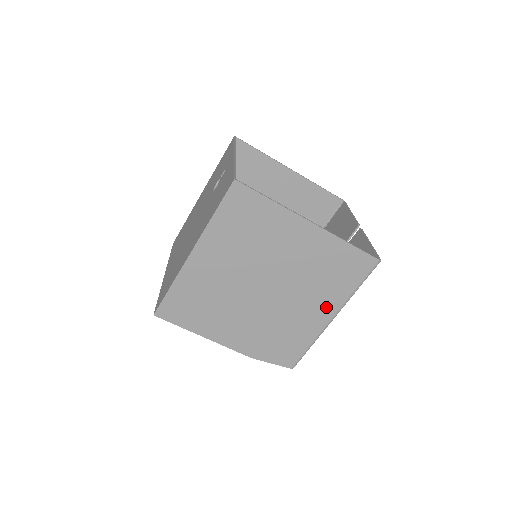
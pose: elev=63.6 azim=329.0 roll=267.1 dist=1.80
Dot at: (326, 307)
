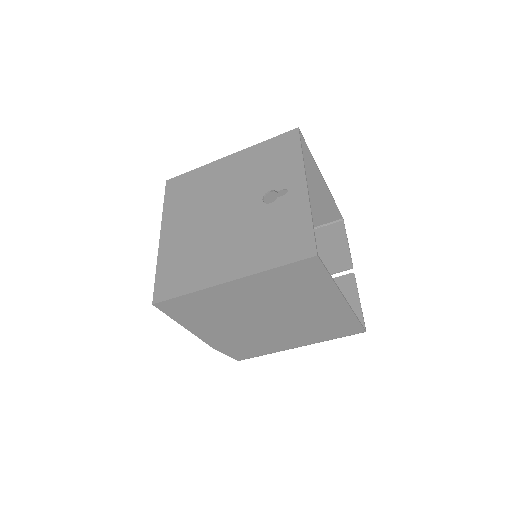
Dot at: (301, 341)
